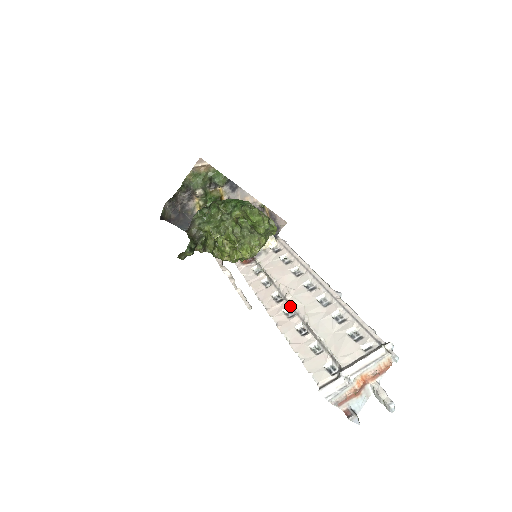
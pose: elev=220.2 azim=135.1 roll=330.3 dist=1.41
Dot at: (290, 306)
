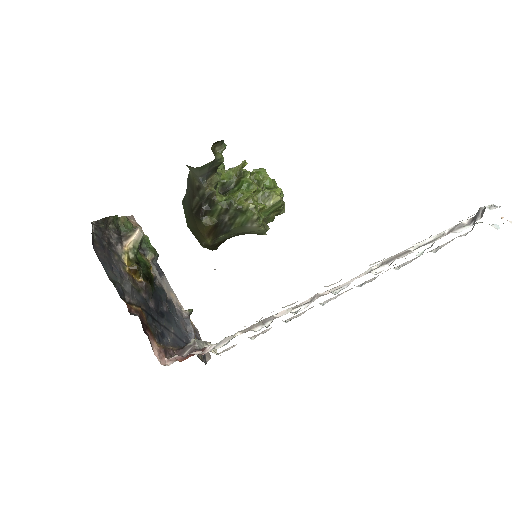
Dot at: (332, 291)
